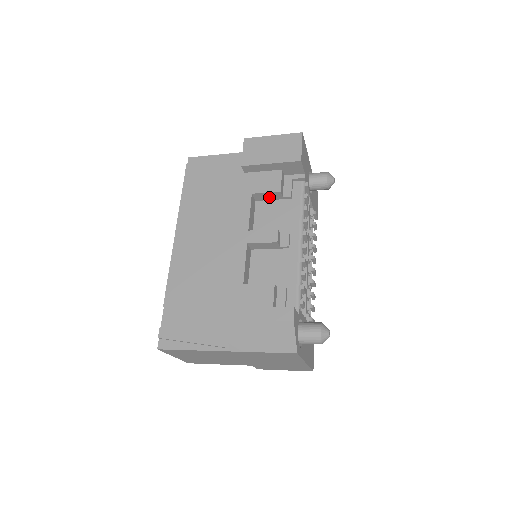
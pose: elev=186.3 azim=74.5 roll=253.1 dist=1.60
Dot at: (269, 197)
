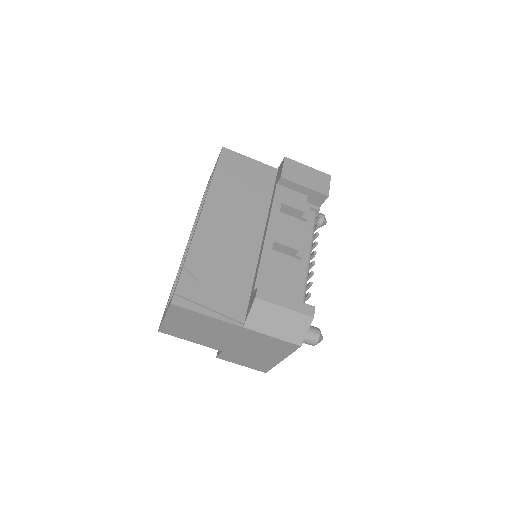
Dot at: (291, 212)
